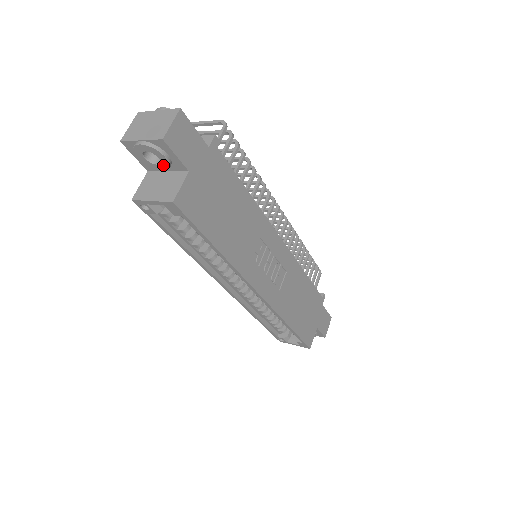
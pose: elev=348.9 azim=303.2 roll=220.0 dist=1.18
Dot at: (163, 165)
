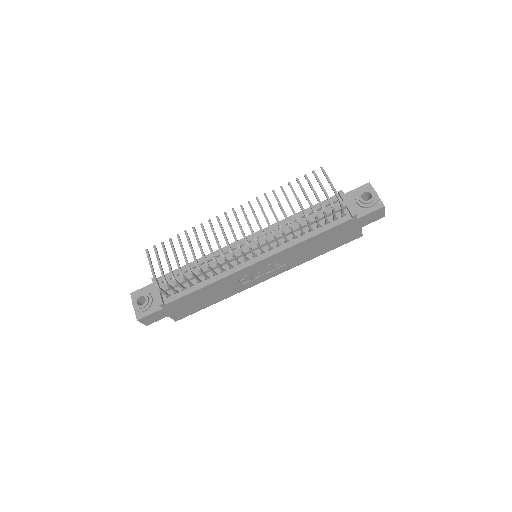
Dot at: occluded
